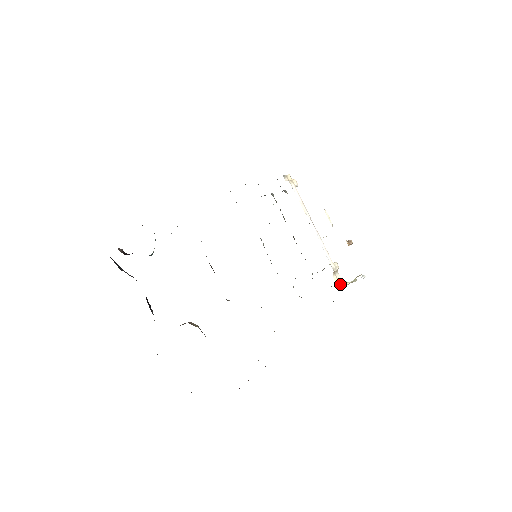
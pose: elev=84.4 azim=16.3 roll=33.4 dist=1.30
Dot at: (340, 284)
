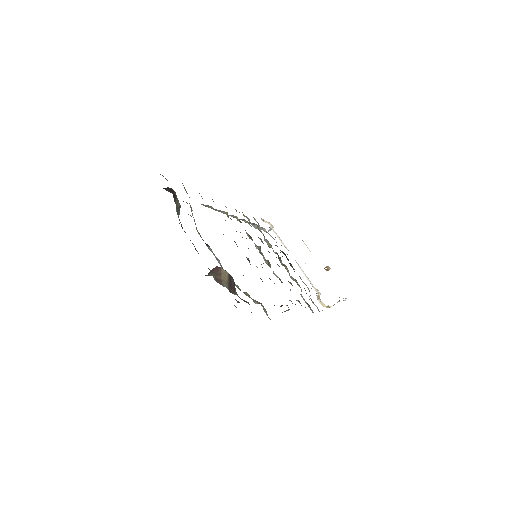
Dot at: occluded
